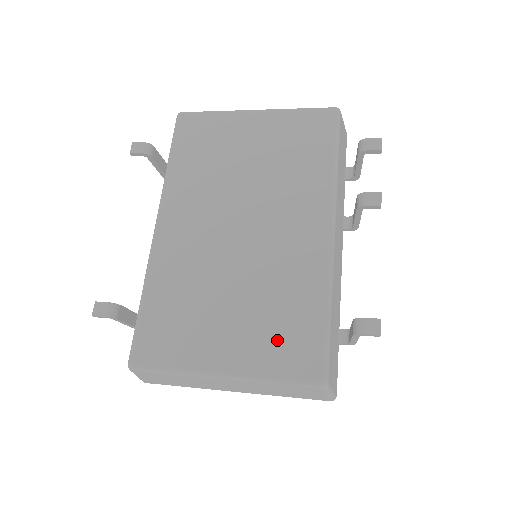
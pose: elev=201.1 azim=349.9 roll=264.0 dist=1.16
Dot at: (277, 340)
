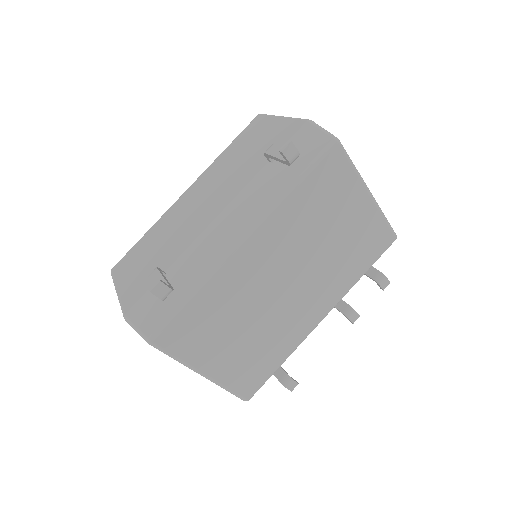
Dot at: (248, 369)
